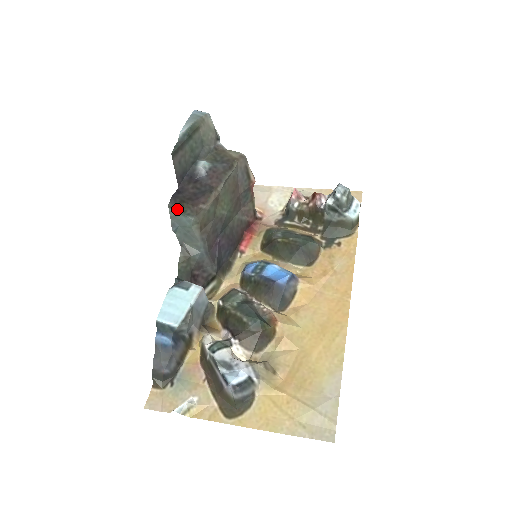
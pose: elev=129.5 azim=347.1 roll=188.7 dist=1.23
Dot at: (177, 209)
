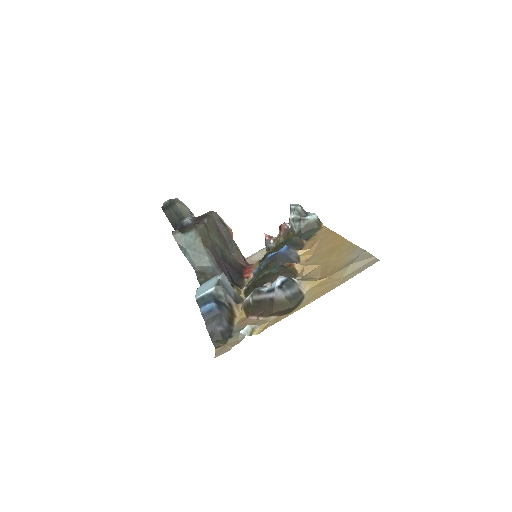
Dot at: (179, 232)
